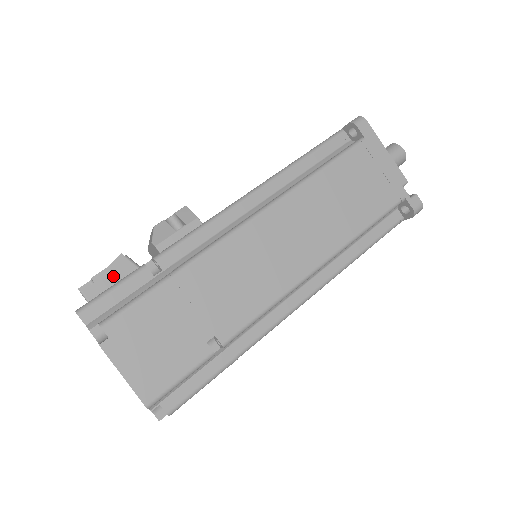
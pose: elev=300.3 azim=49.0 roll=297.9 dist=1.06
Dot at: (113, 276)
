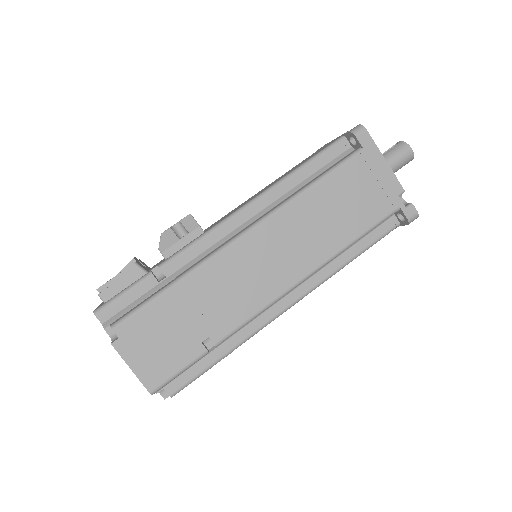
Dot at: (124, 281)
